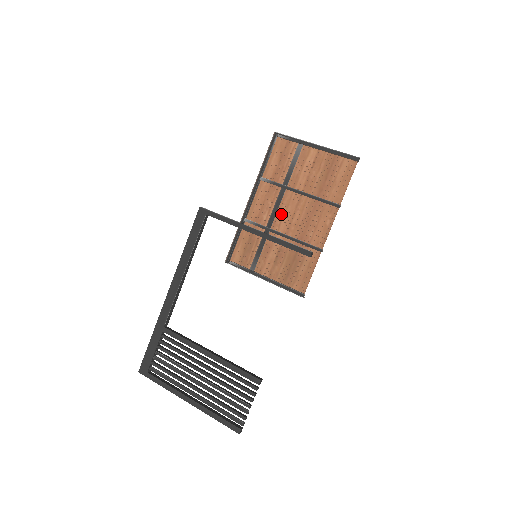
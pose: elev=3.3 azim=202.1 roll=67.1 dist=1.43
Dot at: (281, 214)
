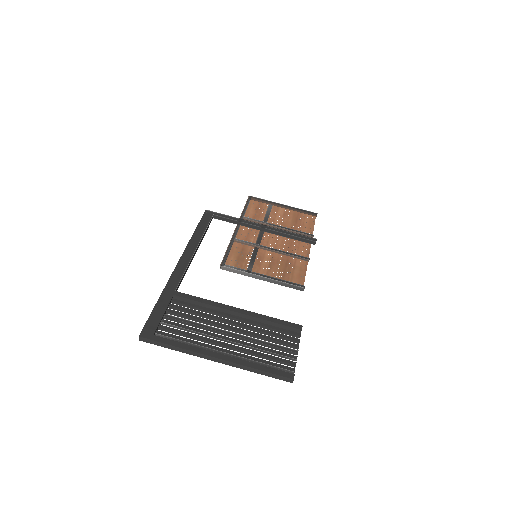
Dot at: (266, 239)
